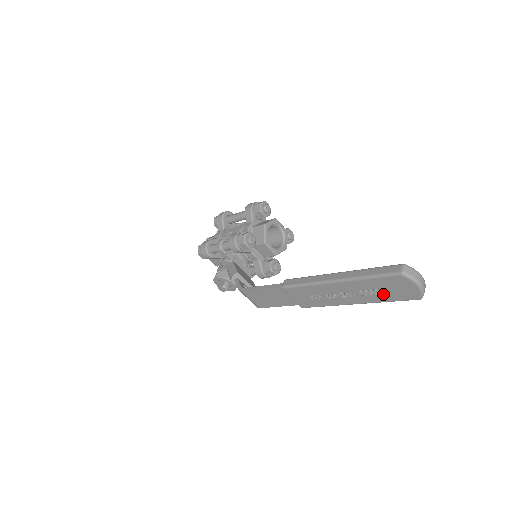
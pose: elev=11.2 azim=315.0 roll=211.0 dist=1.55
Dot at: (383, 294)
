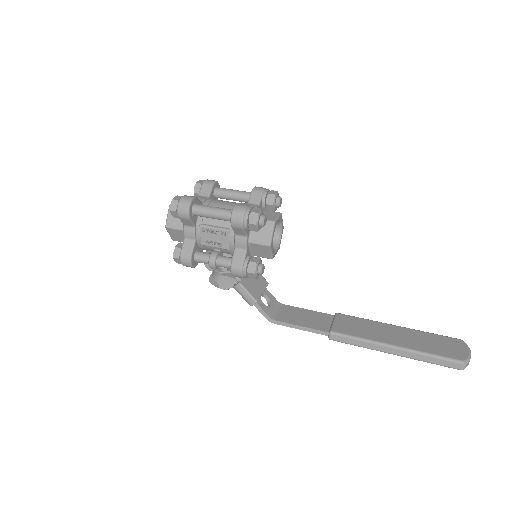
Dot at: occluded
